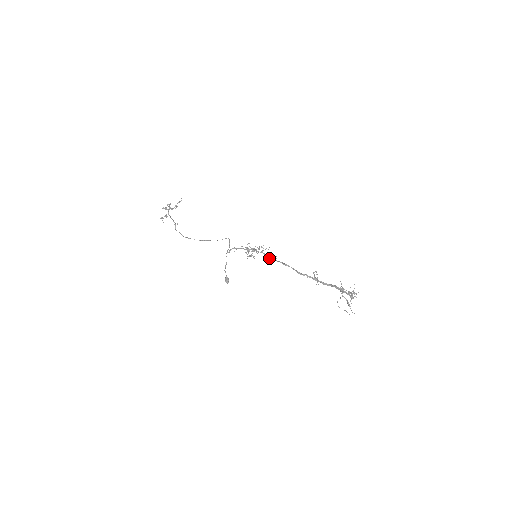
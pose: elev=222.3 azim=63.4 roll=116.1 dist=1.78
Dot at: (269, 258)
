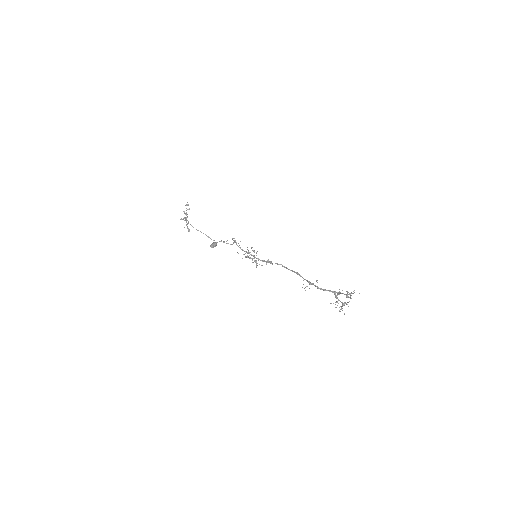
Dot at: (269, 262)
